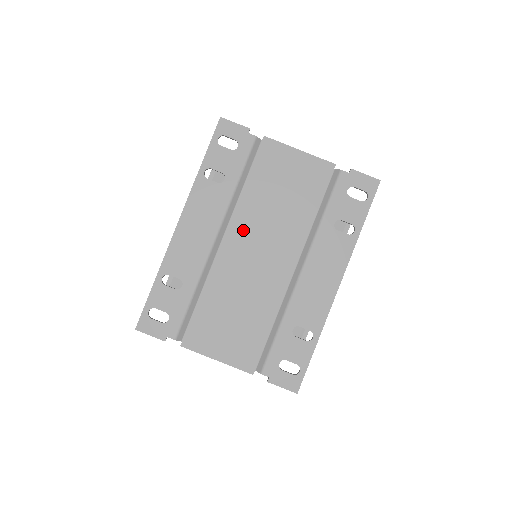
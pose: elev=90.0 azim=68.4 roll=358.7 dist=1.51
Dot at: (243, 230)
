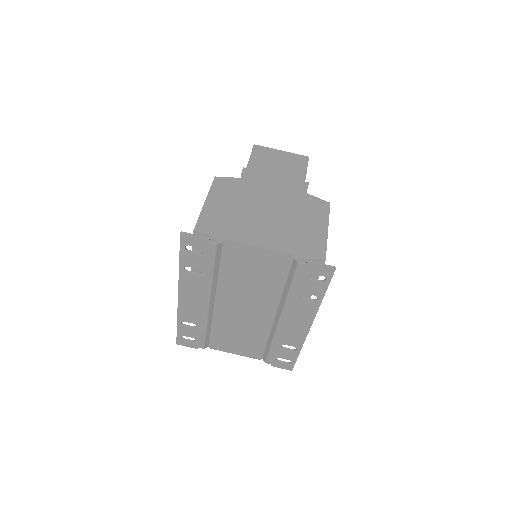
Dot at: (228, 296)
